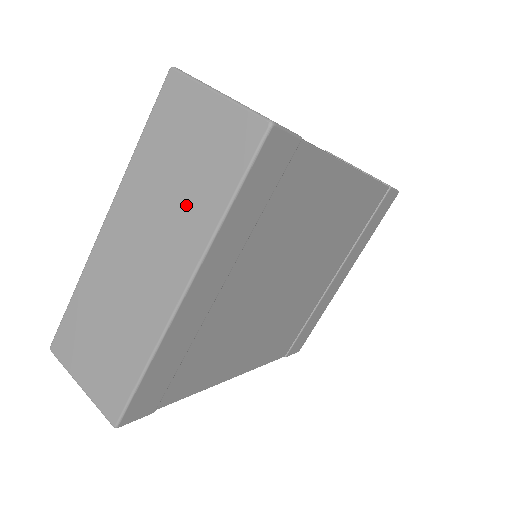
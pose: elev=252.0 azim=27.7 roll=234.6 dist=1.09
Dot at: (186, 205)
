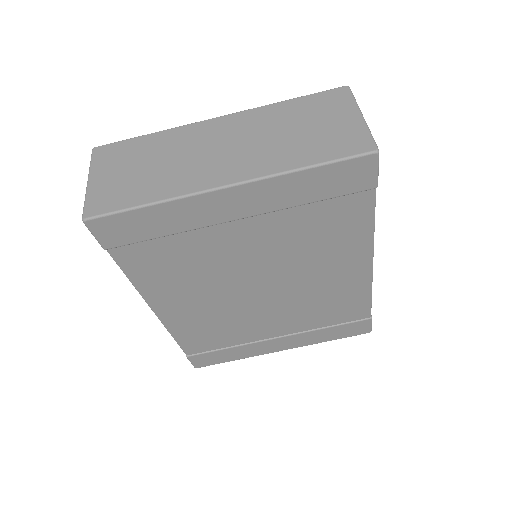
Dot at: (281, 147)
